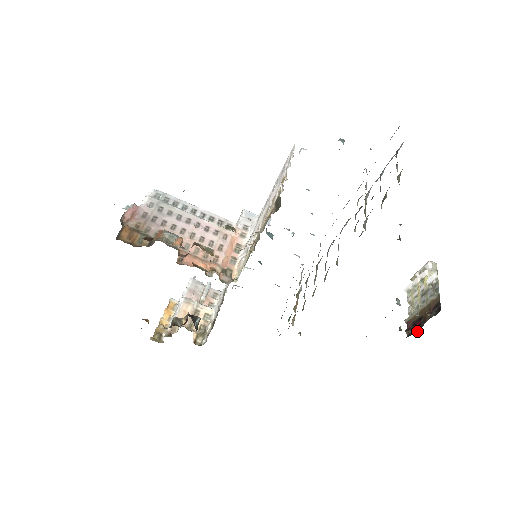
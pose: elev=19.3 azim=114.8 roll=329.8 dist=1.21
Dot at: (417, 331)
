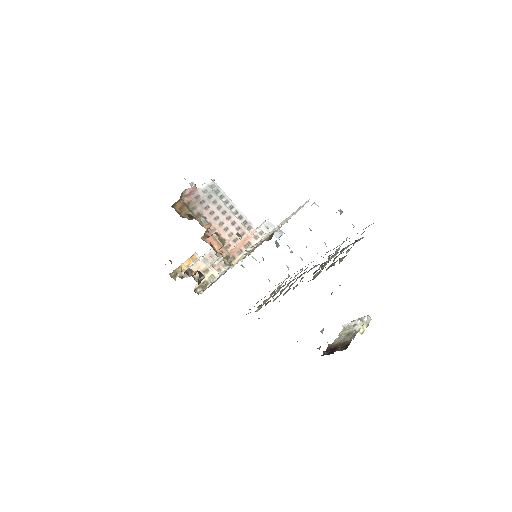
Dot at: occluded
